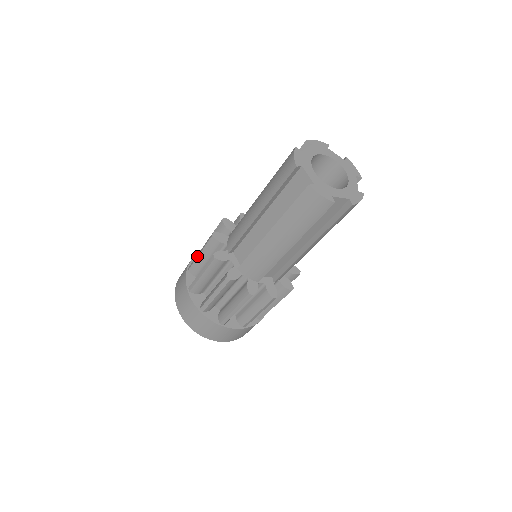
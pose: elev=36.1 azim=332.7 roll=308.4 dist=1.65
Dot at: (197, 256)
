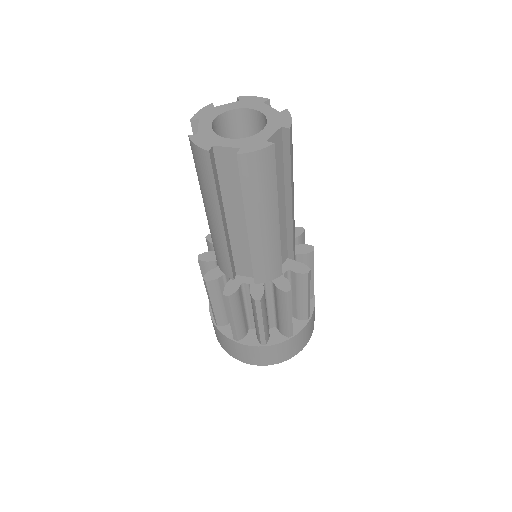
Dot at: (212, 309)
